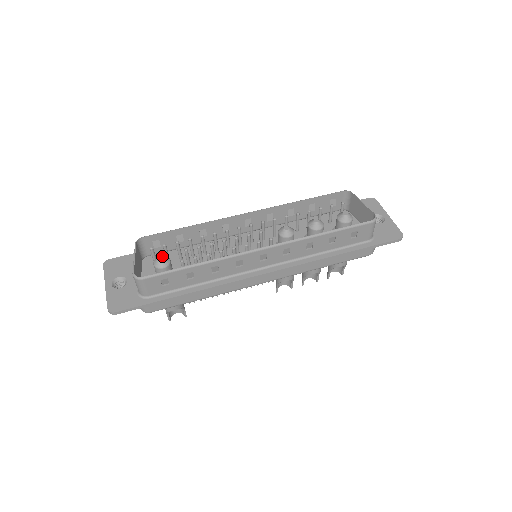
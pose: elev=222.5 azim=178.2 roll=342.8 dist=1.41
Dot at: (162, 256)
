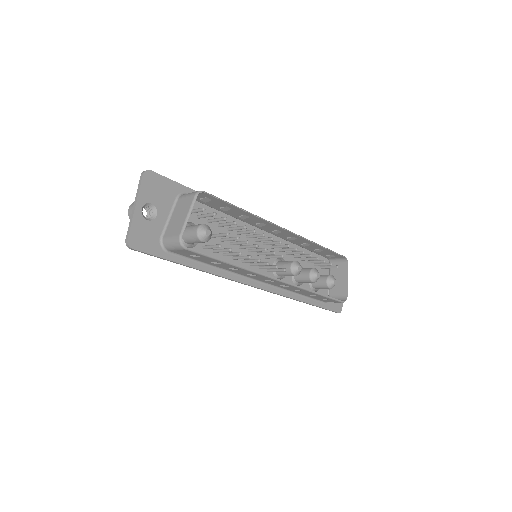
Dot at: (210, 231)
